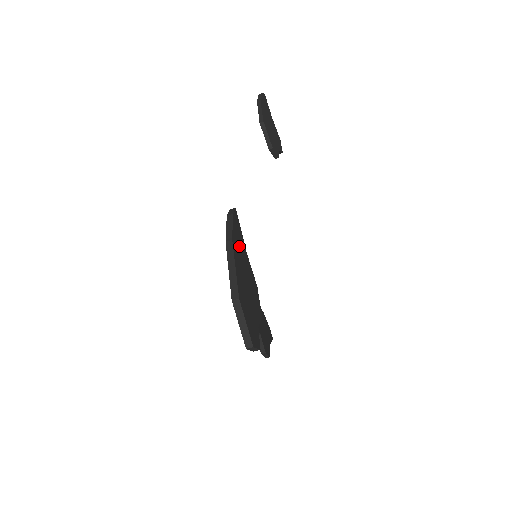
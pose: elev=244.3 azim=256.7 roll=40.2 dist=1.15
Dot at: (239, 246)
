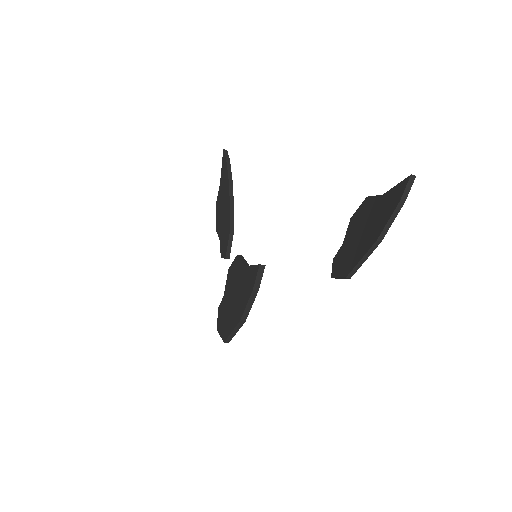
Dot at: occluded
